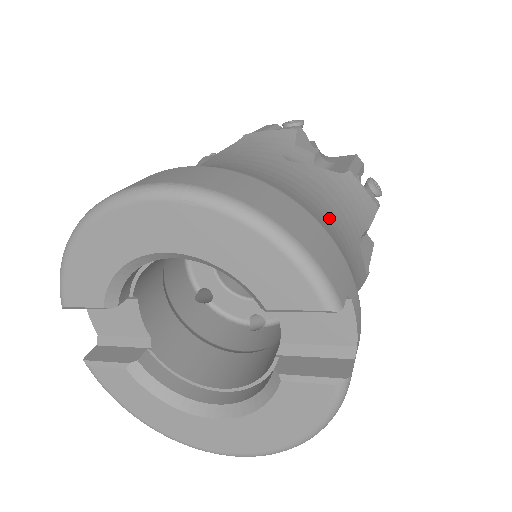
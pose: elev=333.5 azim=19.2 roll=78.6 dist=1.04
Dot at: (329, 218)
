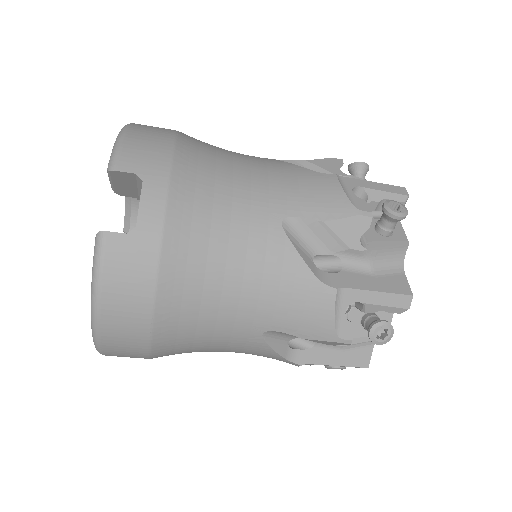
Dot at: (223, 166)
